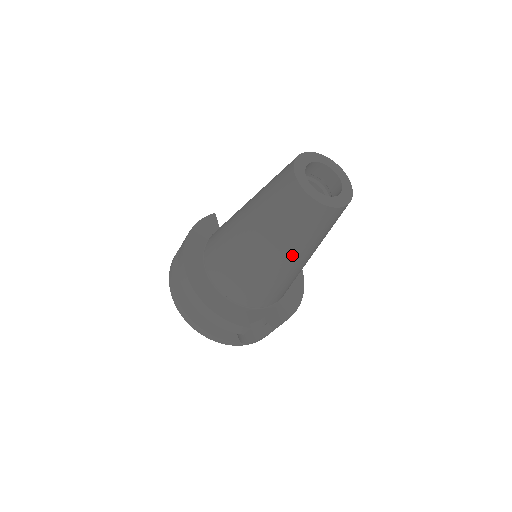
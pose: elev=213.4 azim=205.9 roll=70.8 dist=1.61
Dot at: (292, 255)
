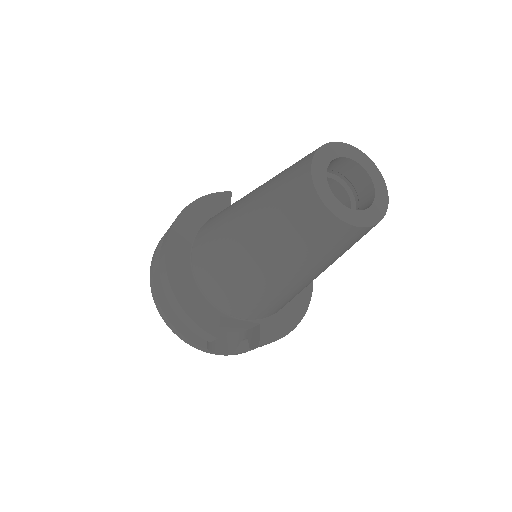
Dot at: (285, 268)
